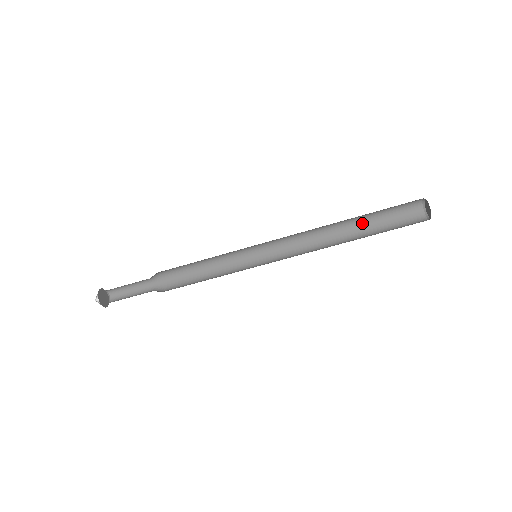
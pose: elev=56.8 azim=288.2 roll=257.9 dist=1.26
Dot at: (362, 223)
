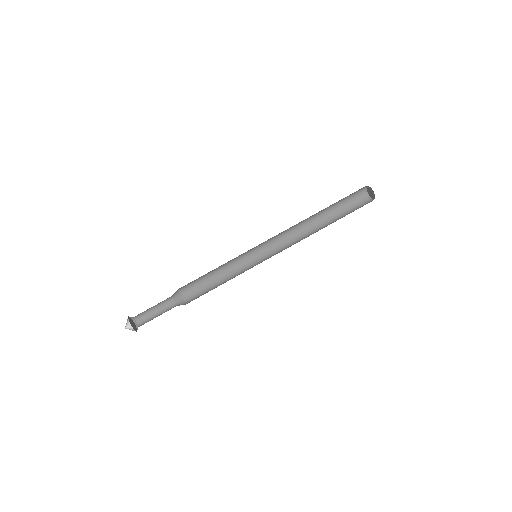
Dot at: occluded
